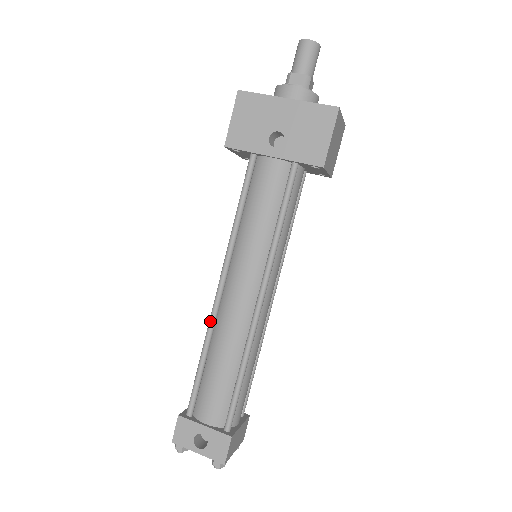
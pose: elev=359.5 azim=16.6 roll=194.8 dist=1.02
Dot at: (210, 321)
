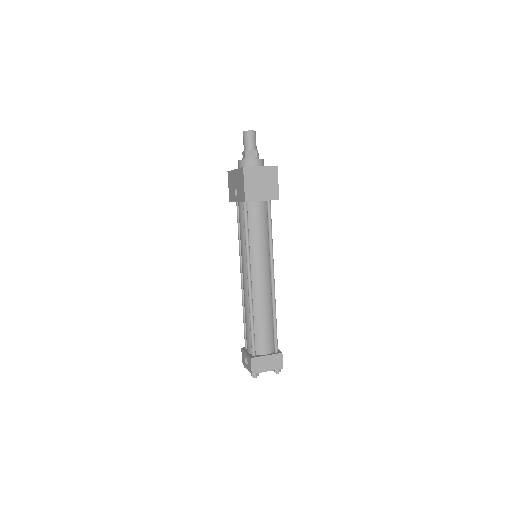
Dot at: (242, 295)
